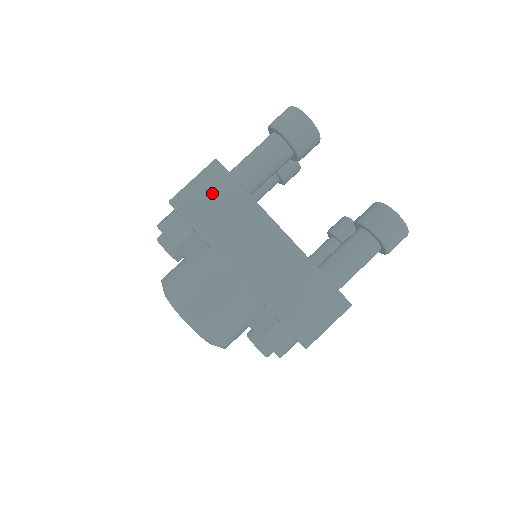
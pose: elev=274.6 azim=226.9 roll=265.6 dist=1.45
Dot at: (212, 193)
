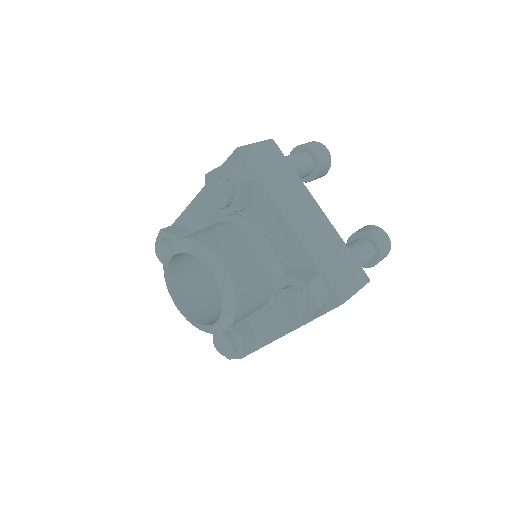
Dot at: occluded
